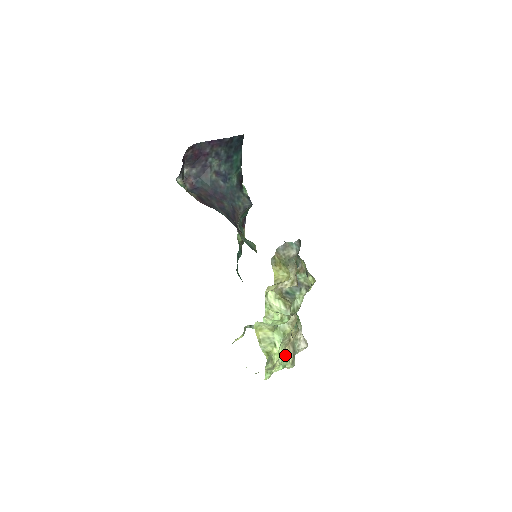
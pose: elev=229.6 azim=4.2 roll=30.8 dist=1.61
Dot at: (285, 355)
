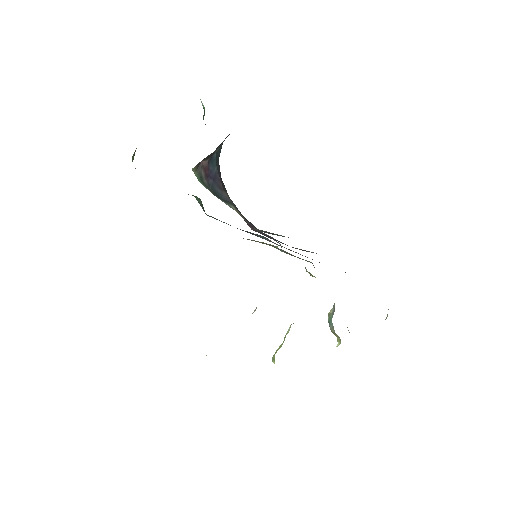
Dot at: occluded
